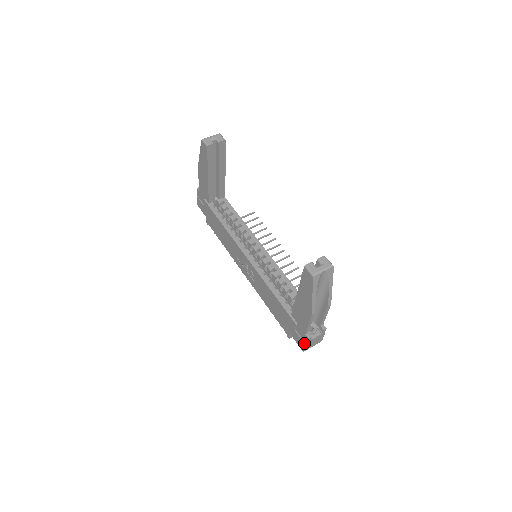
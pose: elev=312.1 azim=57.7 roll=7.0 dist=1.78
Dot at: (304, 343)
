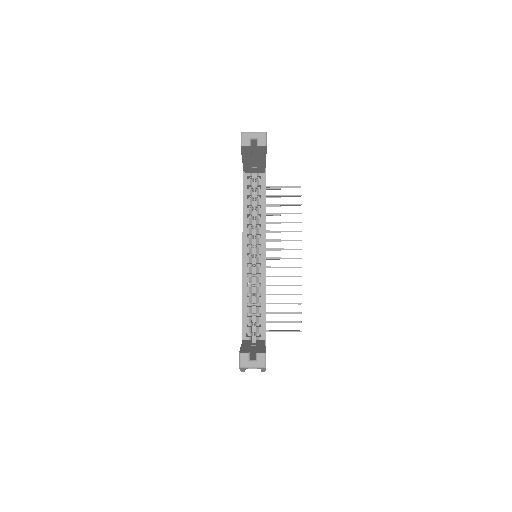
Dot at: occluded
